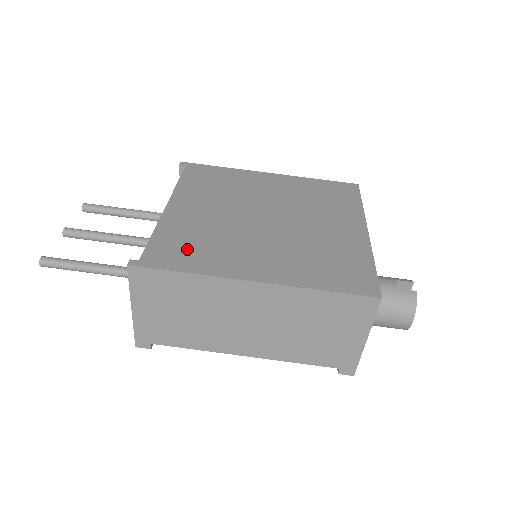
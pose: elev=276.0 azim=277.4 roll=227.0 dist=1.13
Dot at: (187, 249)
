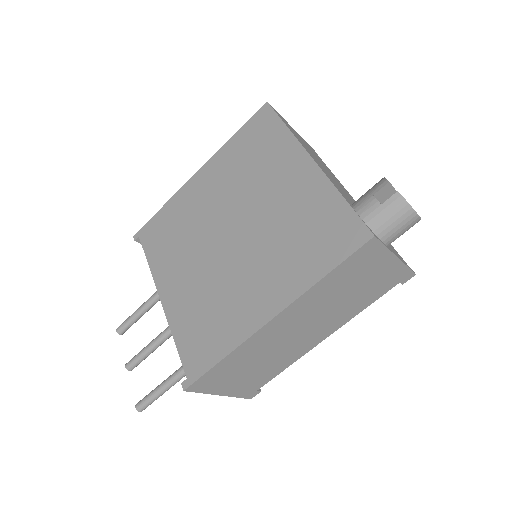
Dot at: (206, 333)
